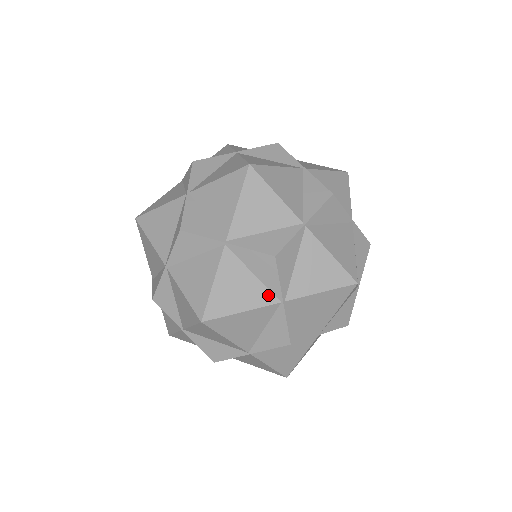
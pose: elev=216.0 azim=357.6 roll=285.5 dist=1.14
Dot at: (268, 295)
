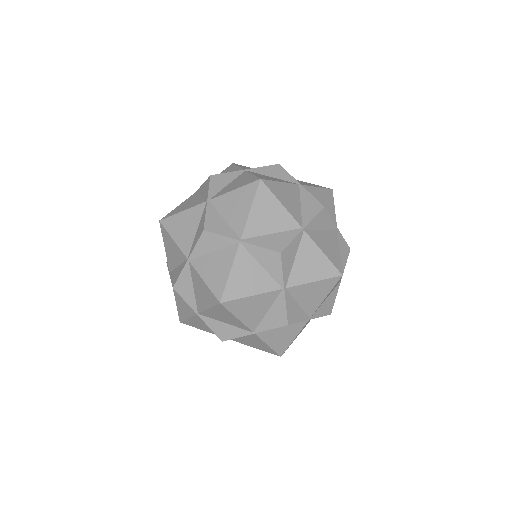
Dot at: (299, 218)
